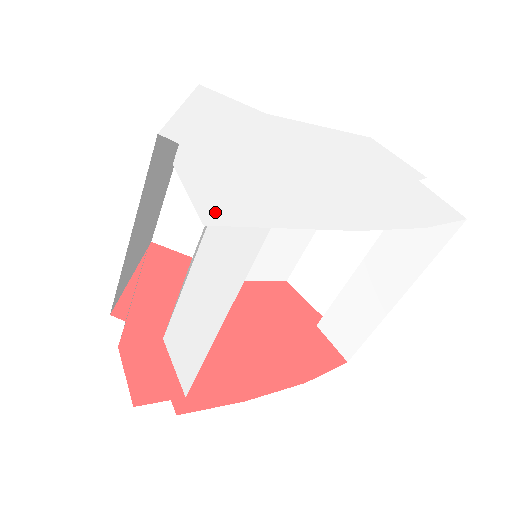
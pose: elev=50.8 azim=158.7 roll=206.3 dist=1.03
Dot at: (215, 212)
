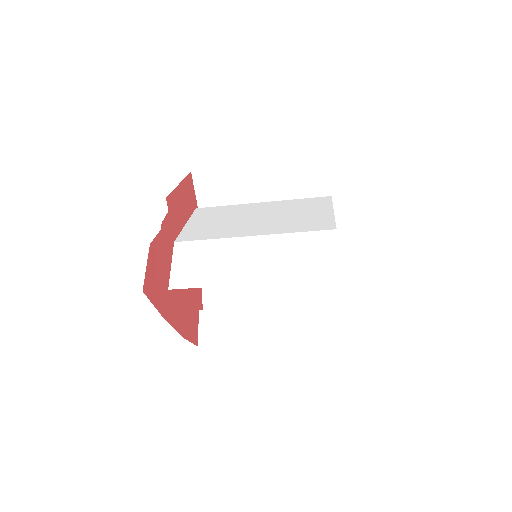
Dot at: occluded
